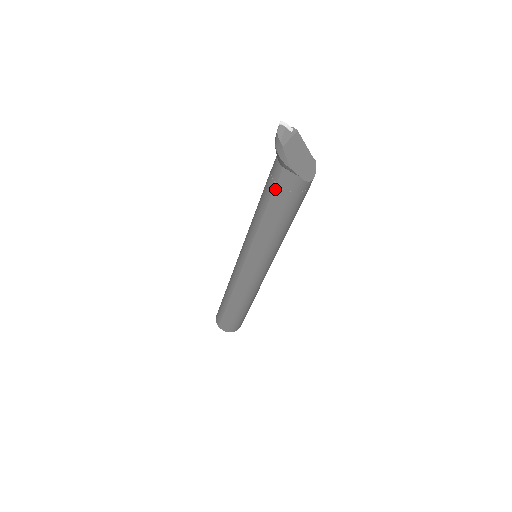
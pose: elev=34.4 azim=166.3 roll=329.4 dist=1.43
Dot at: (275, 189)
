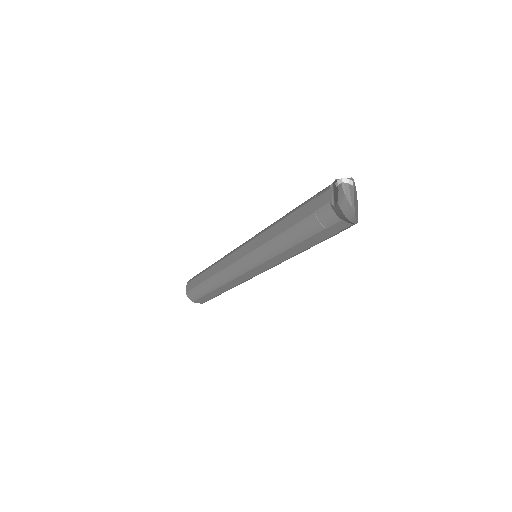
Dot at: (322, 232)
